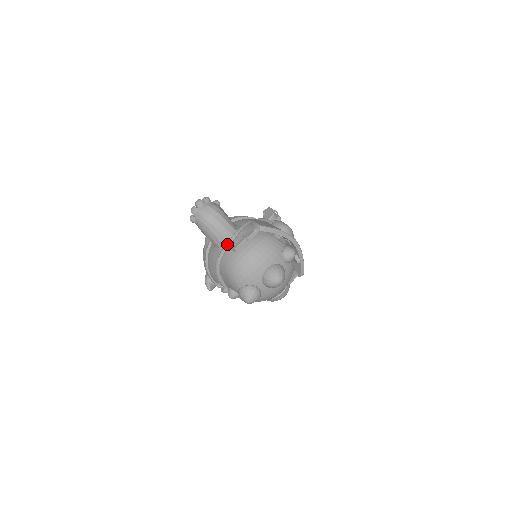
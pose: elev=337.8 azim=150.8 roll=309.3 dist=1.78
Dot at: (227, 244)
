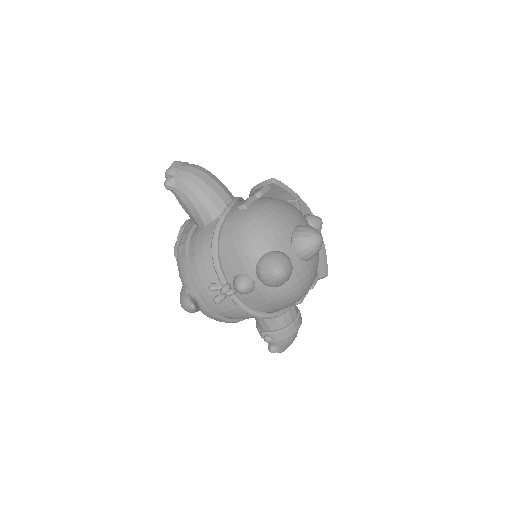
Dot at: (228, 206)
